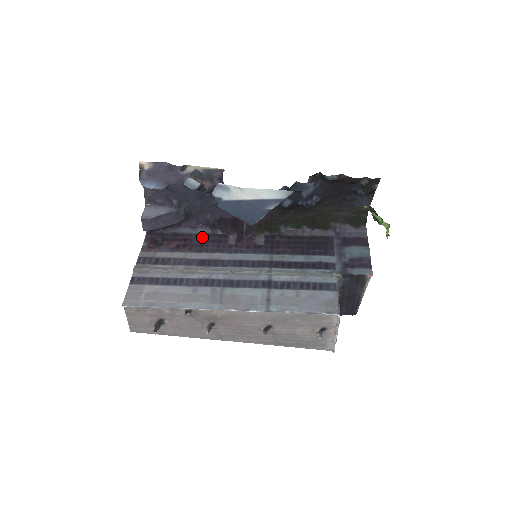
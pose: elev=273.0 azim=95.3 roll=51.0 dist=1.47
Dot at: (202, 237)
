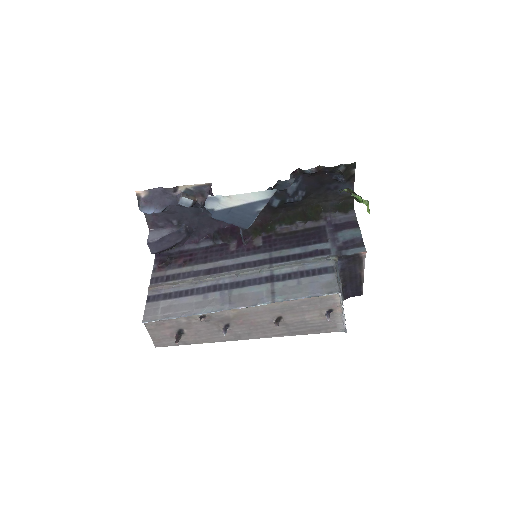
Dot at: (205, 249)
